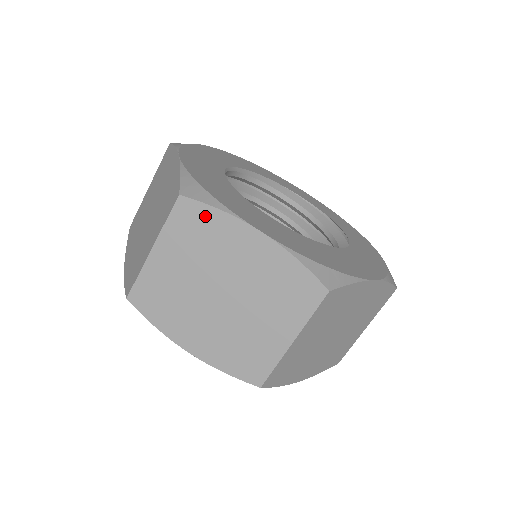
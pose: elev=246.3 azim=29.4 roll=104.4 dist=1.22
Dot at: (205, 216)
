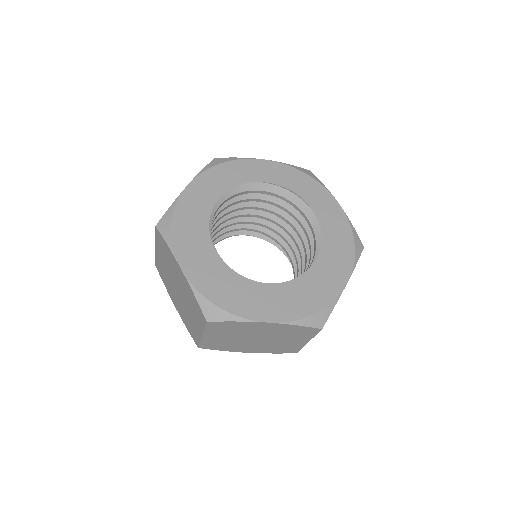
Dot at: (229, 324)
